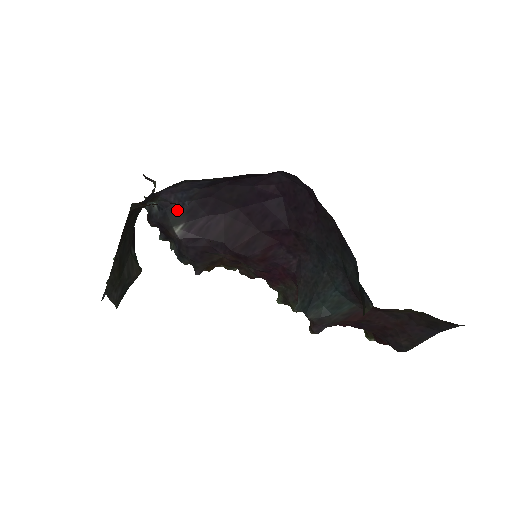
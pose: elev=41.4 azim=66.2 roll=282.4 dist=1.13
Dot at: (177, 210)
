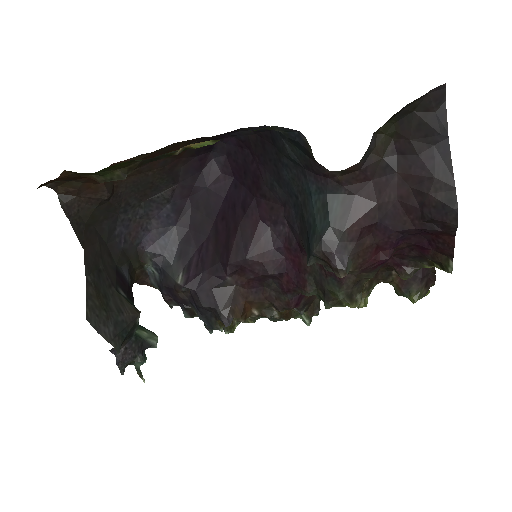
Dot at: (170, 261)
